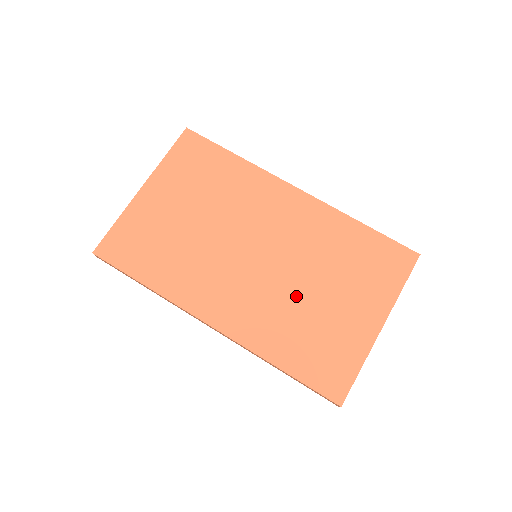
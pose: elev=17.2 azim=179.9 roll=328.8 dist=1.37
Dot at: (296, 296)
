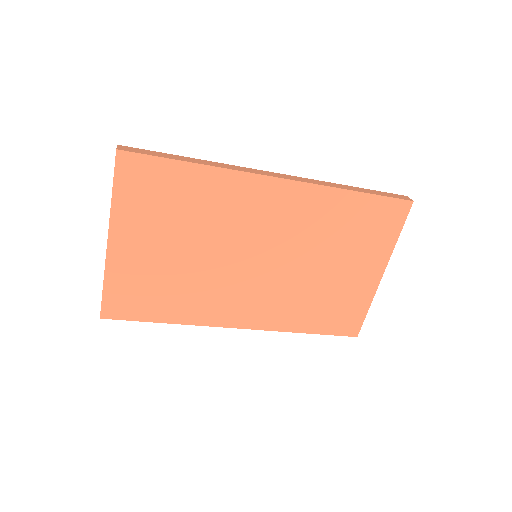
Dot at: (305, 280)
